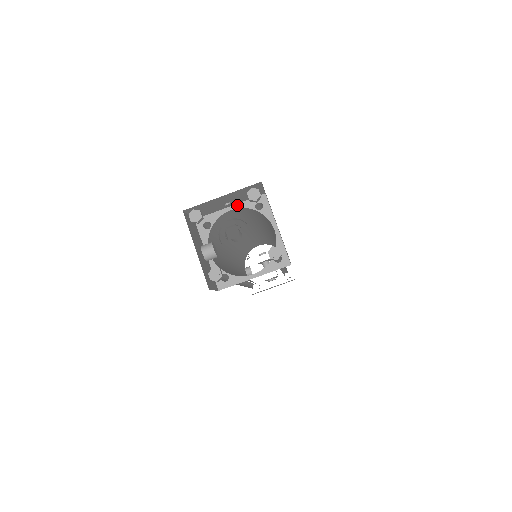
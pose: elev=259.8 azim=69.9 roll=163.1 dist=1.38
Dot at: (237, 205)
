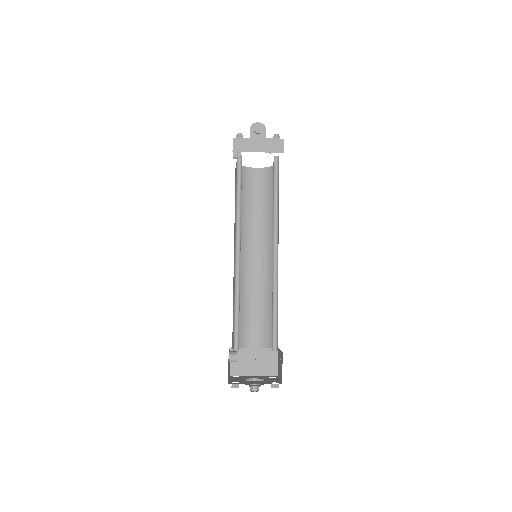
Dot at: occluded
